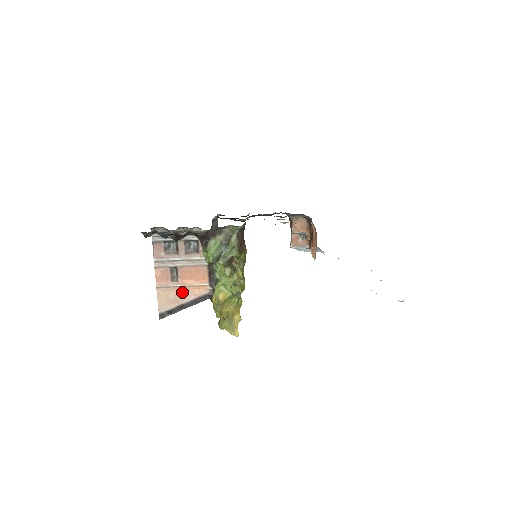
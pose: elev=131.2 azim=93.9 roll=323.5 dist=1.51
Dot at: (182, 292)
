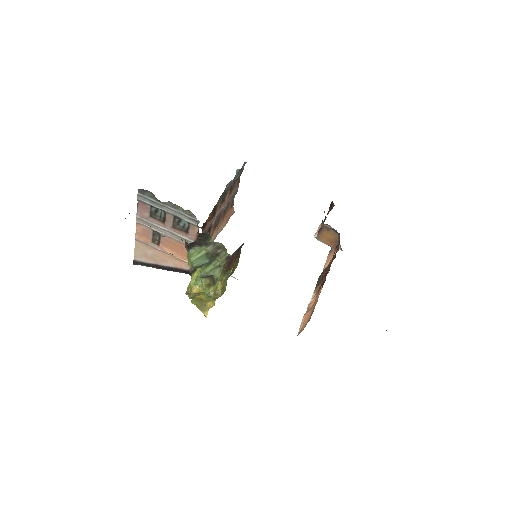
Dot at: (161, 255)
